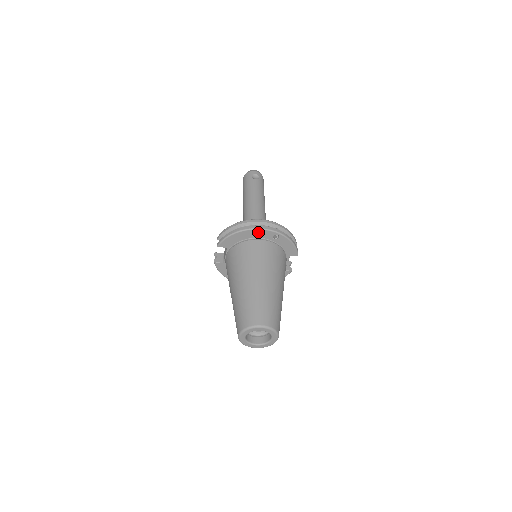
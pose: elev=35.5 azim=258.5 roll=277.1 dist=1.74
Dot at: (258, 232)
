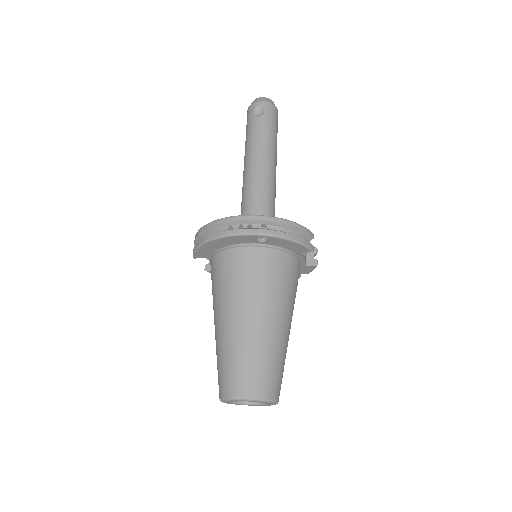
Dot at: (232, 239)
